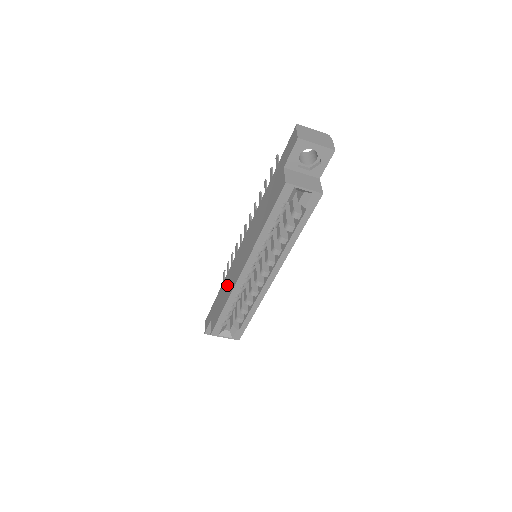
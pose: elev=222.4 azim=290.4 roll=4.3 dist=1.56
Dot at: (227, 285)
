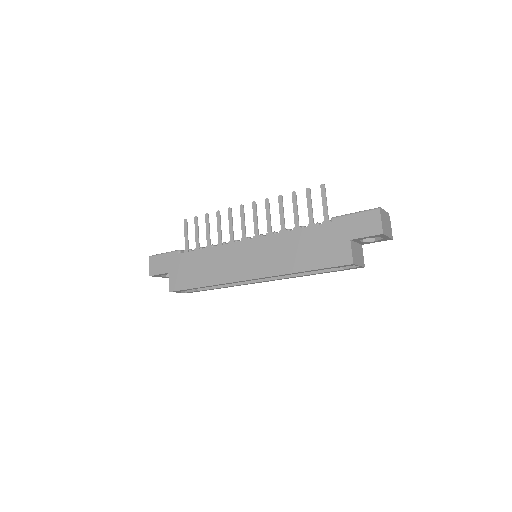
Dot at: (211, 265)
